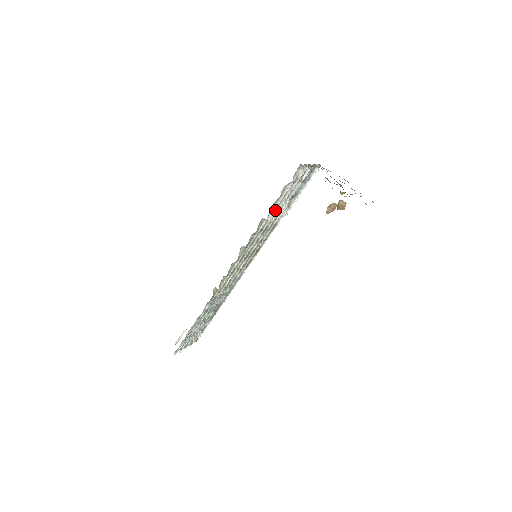
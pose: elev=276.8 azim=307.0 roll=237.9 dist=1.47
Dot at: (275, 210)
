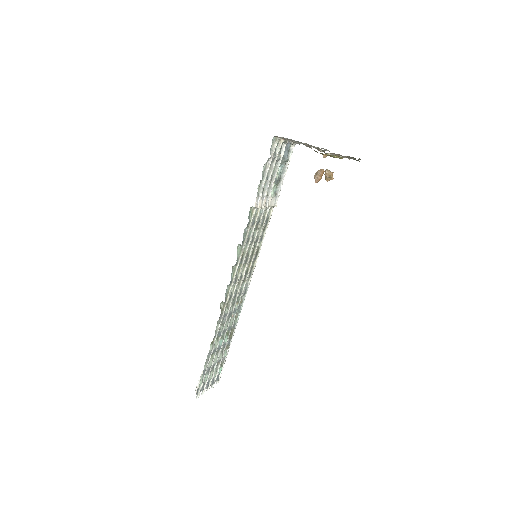
Dot at: (262, 196)
